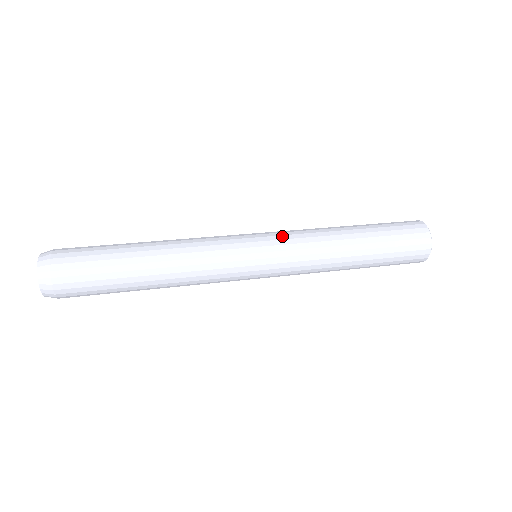
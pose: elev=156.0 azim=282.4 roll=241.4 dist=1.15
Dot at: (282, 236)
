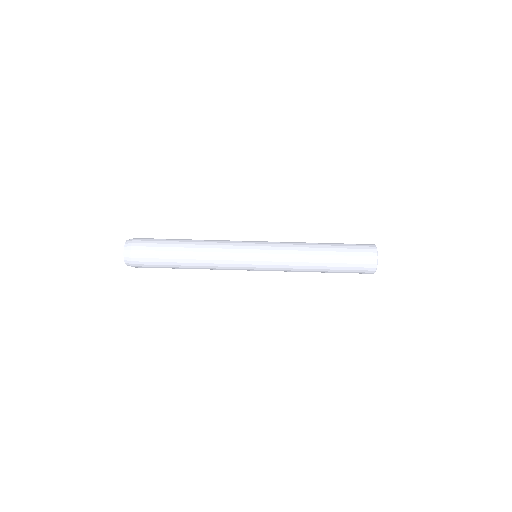
Dot at: (273, 247)
